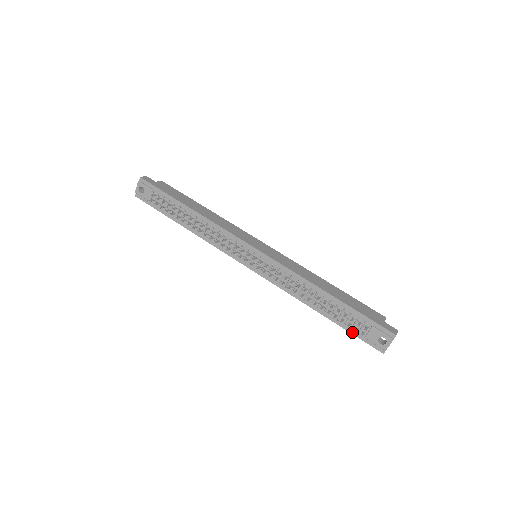
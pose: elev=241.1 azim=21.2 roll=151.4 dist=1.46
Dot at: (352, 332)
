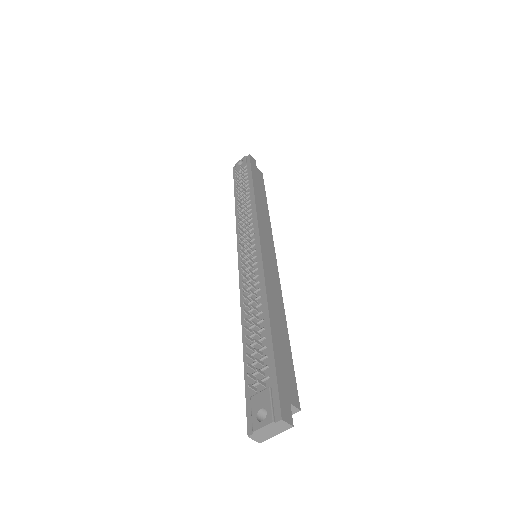
Dot at: (247, 382)
